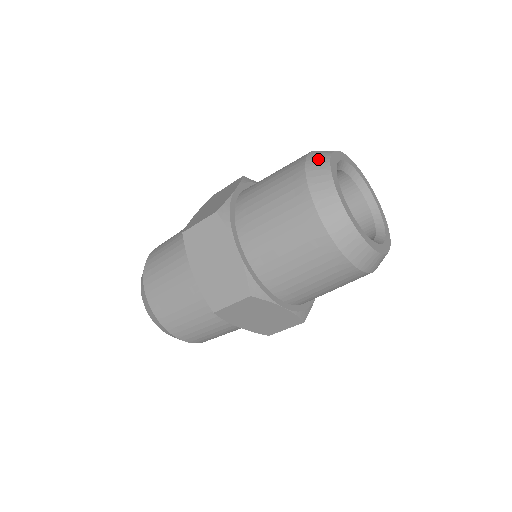
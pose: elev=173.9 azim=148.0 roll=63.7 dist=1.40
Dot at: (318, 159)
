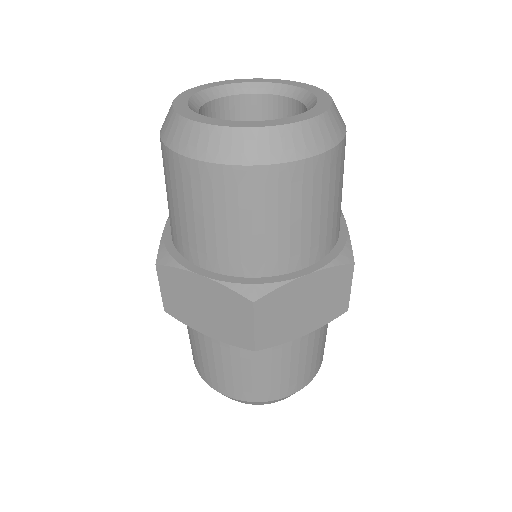
Dot at: occluded
